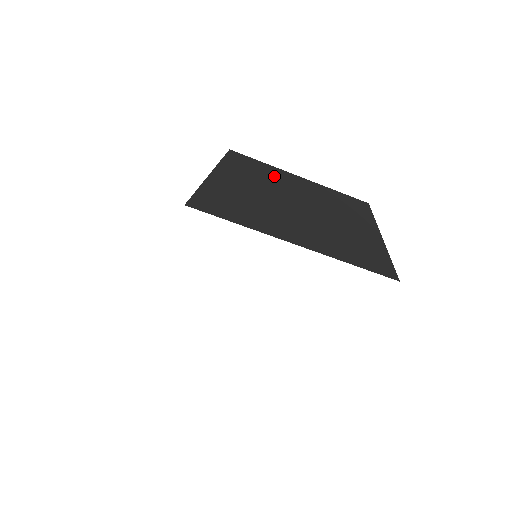
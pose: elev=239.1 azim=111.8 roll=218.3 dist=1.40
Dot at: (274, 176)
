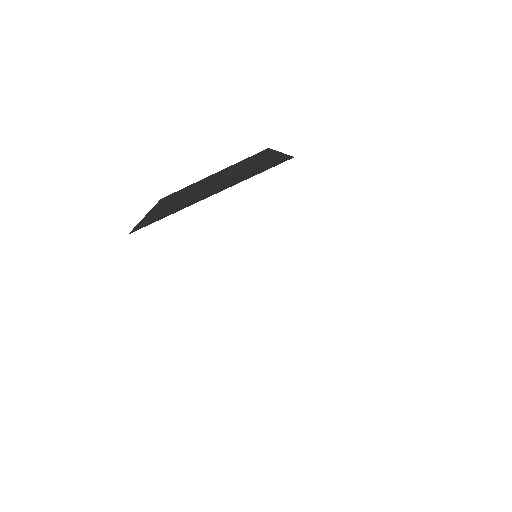
Dot at: (192, 187)
